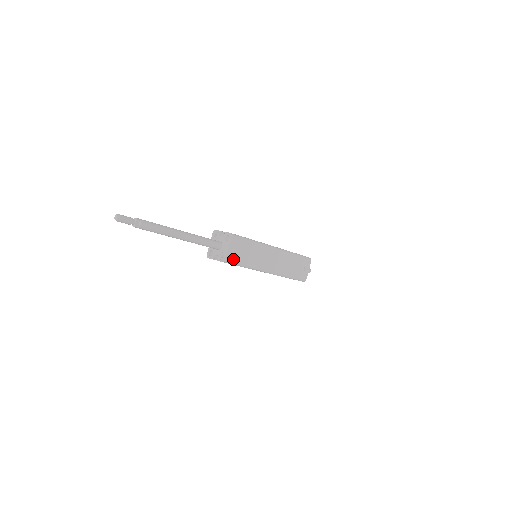
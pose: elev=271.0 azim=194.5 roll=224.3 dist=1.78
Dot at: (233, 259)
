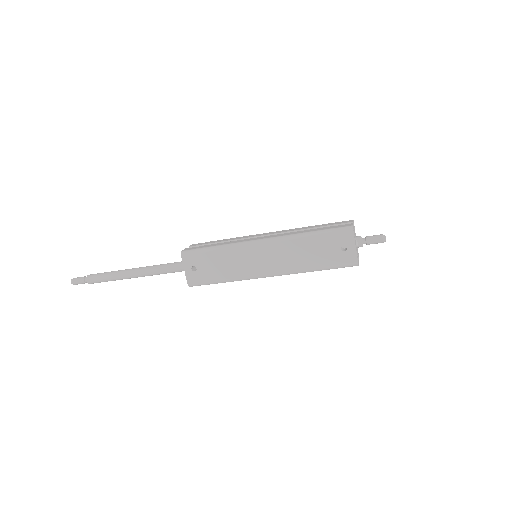
Dot at: (198, 280)
